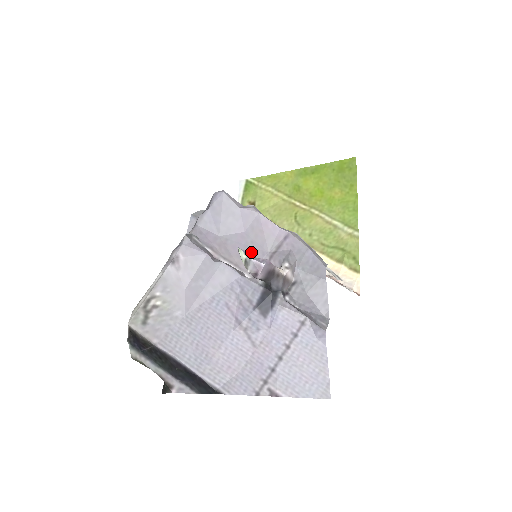
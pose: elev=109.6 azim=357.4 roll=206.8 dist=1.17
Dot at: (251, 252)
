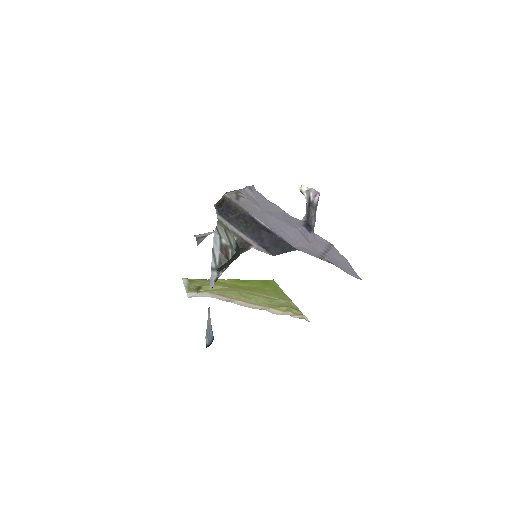
Dot at: occluded
